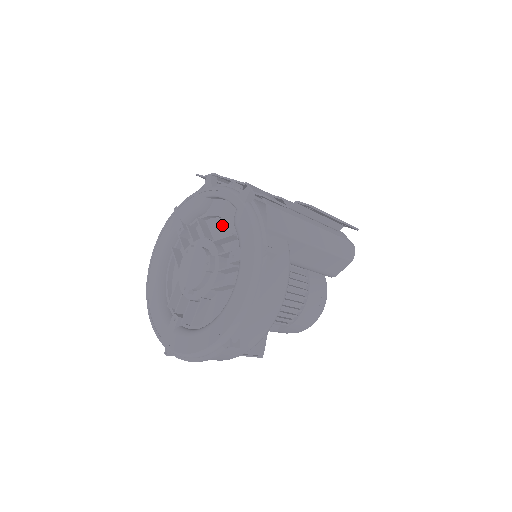
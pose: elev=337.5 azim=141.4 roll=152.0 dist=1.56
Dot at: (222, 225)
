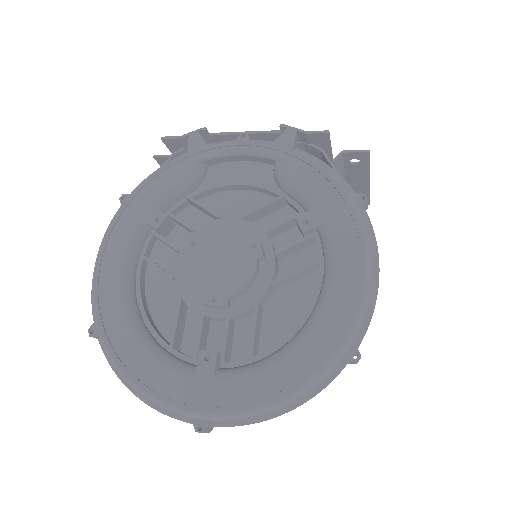
Dot at: (236, 199)
